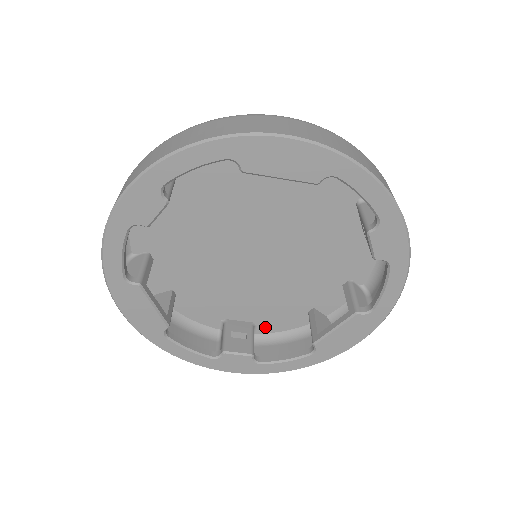
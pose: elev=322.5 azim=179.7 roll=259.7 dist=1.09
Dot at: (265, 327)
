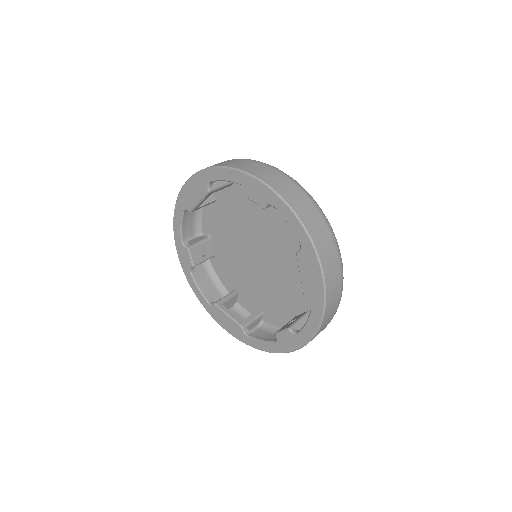
Dot at: occluded
